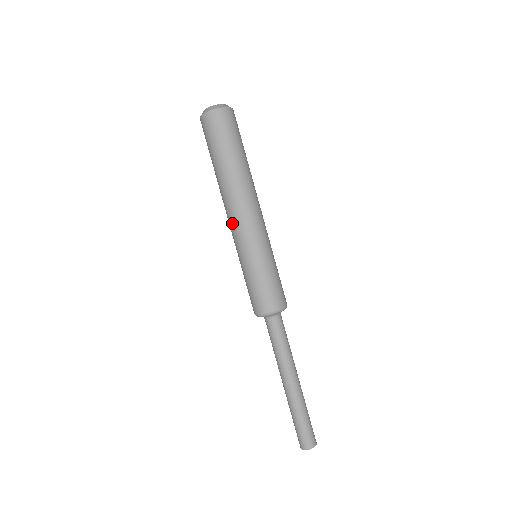
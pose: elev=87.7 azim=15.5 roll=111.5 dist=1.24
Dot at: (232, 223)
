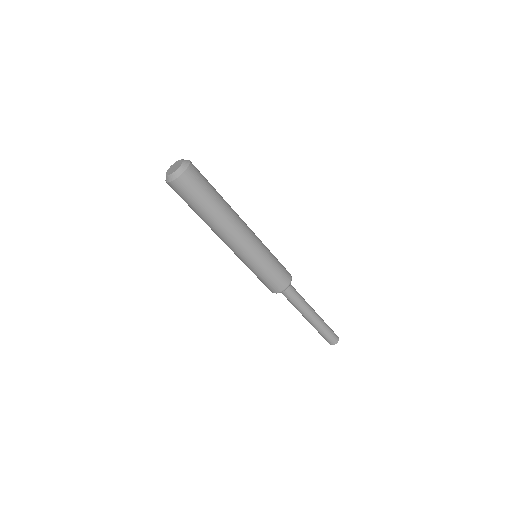
Dot at: occluded
